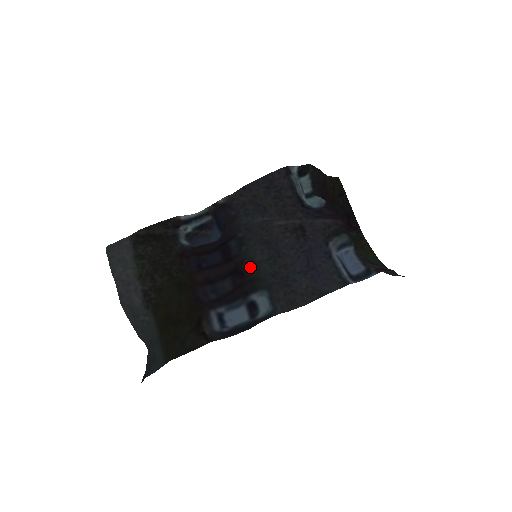
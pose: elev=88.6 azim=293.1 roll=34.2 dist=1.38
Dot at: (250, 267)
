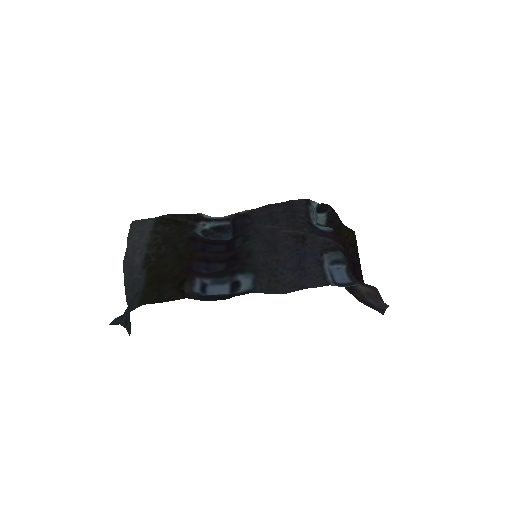
Dot at: (246, 254)
